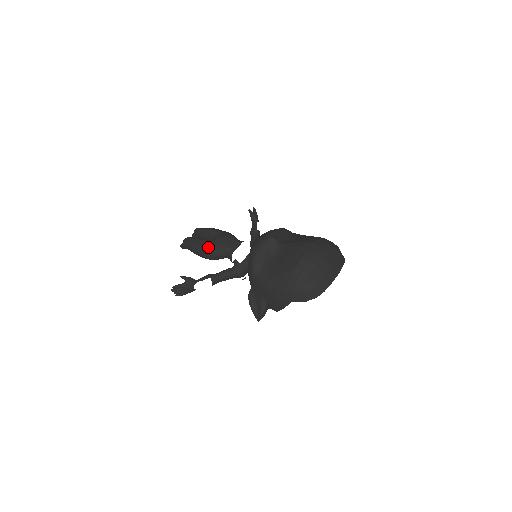
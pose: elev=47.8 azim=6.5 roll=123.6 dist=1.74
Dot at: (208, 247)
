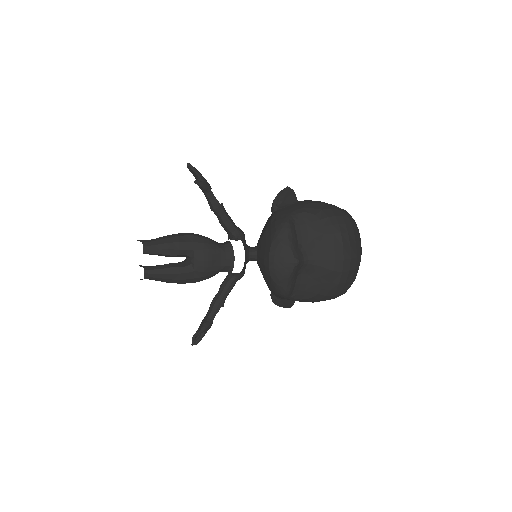
Dot at: (196, 279)
